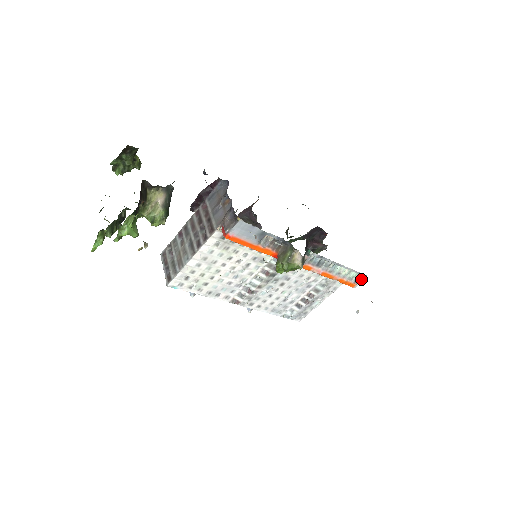
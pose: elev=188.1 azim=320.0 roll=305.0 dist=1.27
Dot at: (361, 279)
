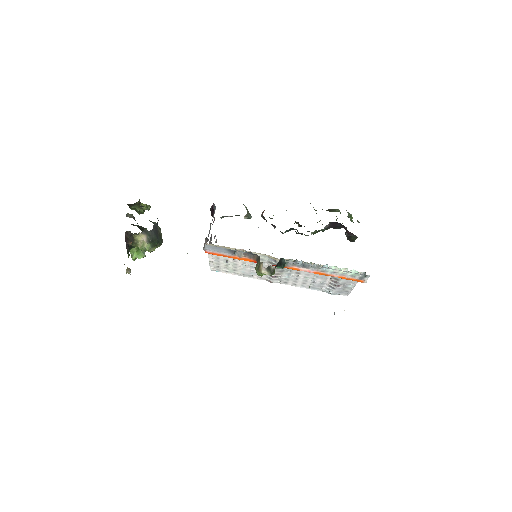
Dot at: (367, 277)
